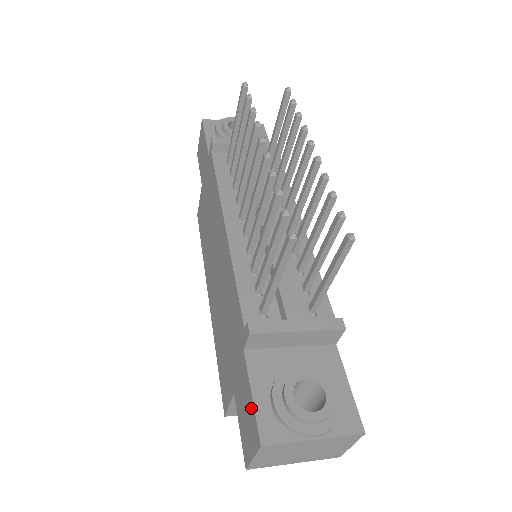
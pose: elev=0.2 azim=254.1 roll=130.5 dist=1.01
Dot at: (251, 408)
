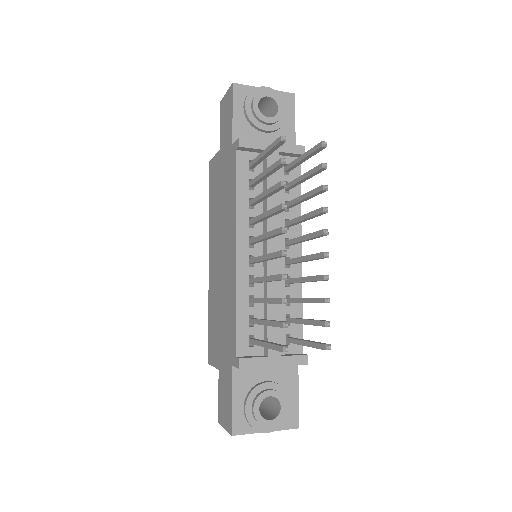
Dot at: (230, 406)
